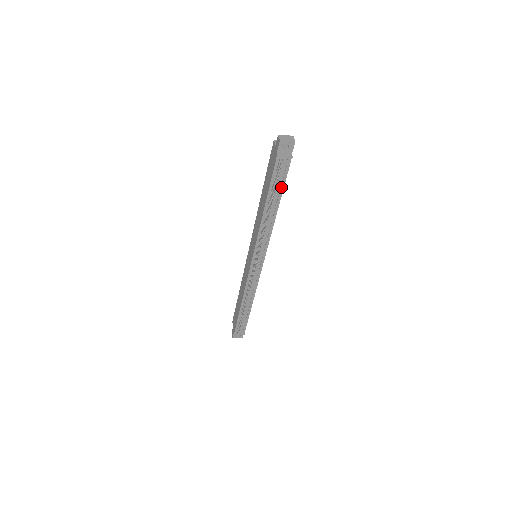
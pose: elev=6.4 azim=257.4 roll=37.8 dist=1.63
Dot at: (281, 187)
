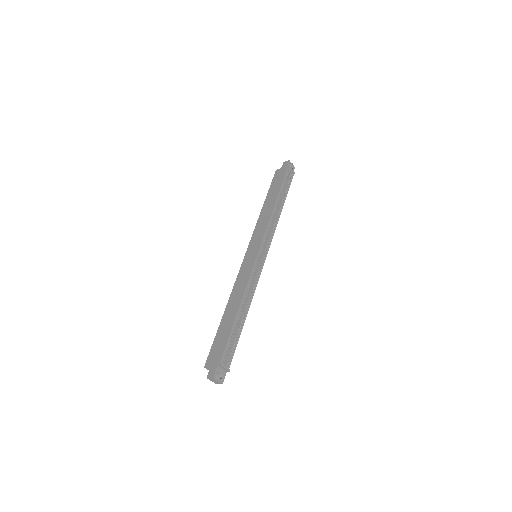
Dot at: (286, 192)
